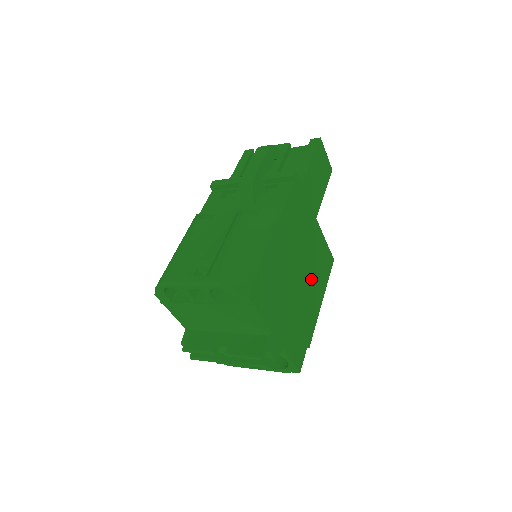
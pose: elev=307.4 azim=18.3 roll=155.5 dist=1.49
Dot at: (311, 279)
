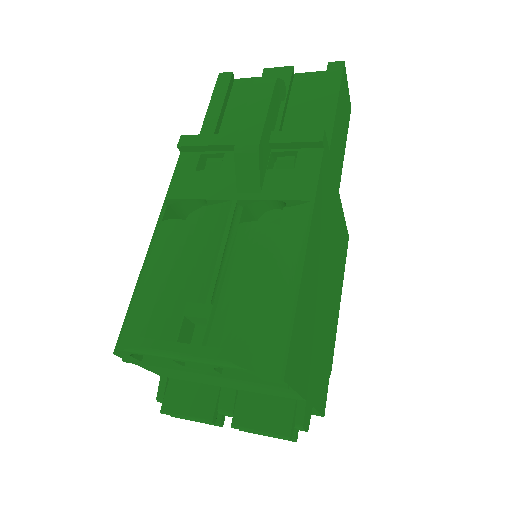
Dot at: (333, 283)
